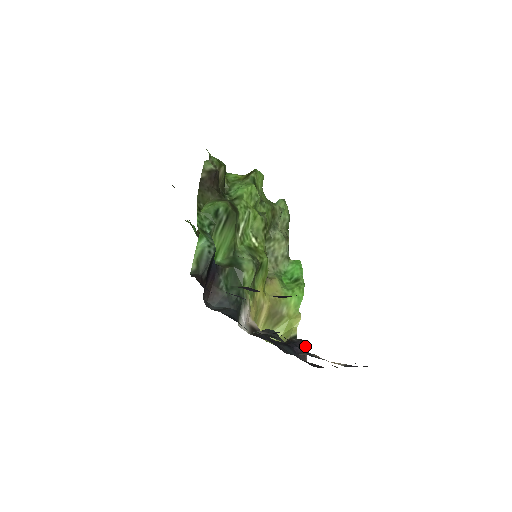
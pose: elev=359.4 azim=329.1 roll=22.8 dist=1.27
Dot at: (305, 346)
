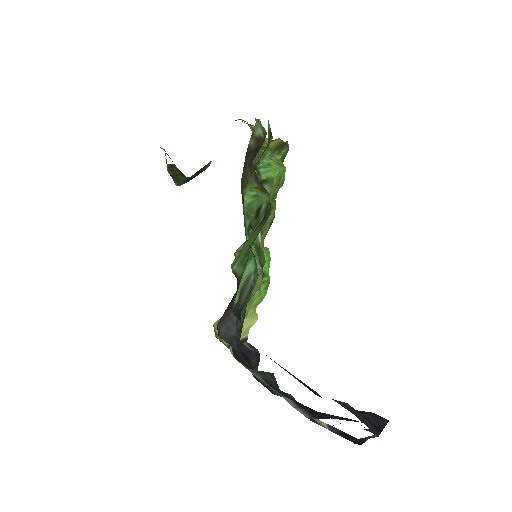
Dot at: (259, 358)
